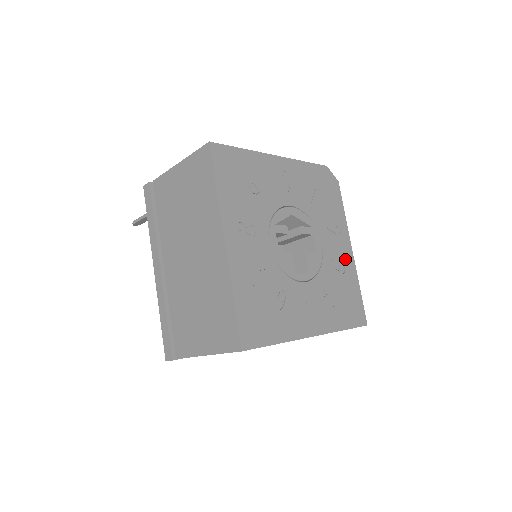
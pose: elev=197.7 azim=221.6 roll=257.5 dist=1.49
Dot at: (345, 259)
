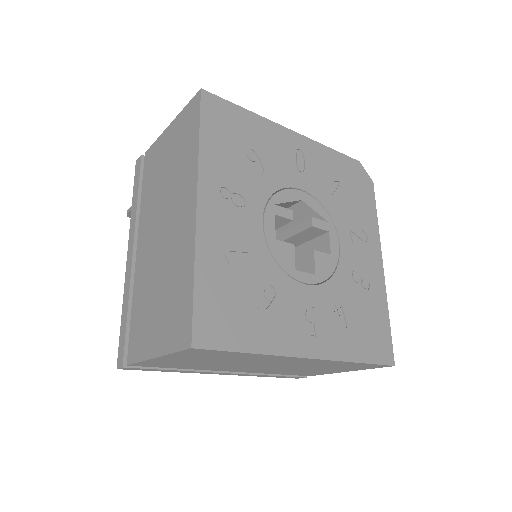
Dot at: (371, 273)
